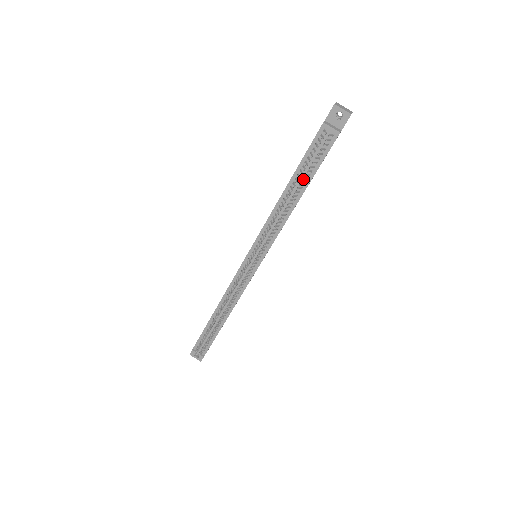
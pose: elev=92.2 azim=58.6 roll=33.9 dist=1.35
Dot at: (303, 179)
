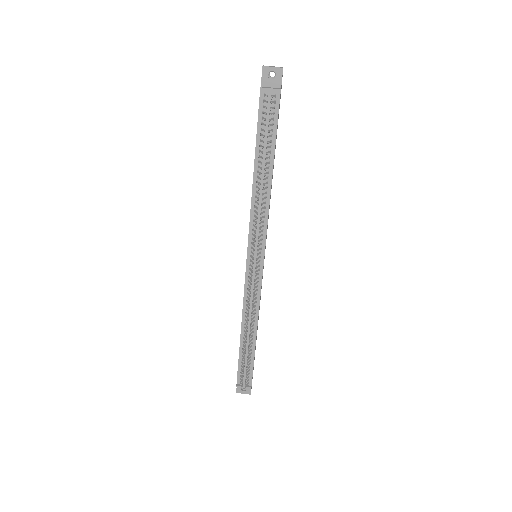
Dot at: (266, 152)
